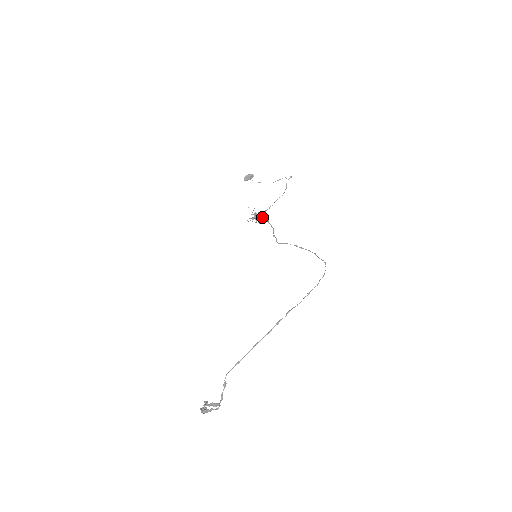
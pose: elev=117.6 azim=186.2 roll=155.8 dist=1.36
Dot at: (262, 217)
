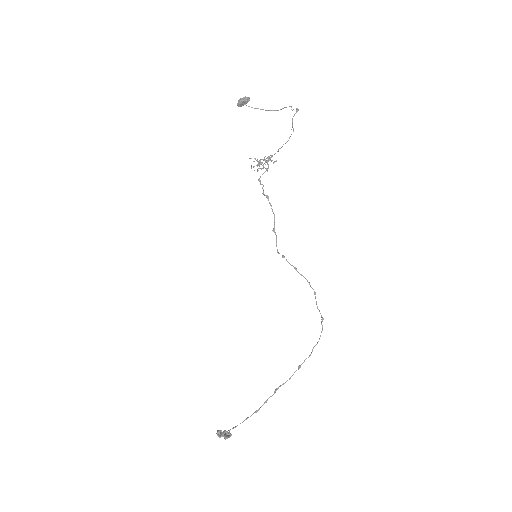
Dot at: occluded
